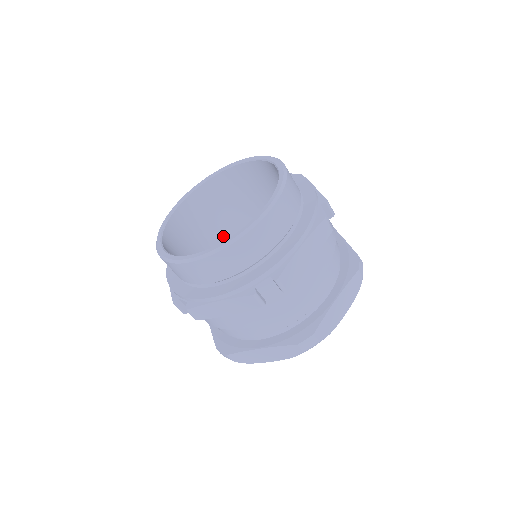
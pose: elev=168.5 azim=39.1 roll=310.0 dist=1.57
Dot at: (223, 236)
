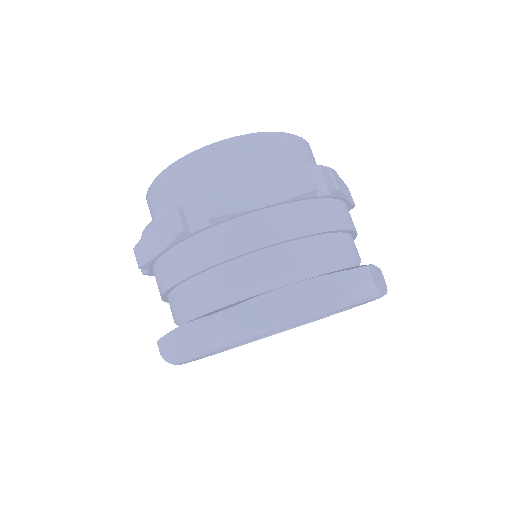
Dot at: occluded
